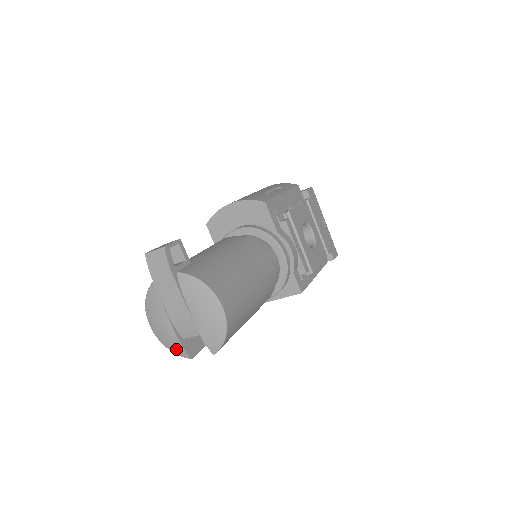
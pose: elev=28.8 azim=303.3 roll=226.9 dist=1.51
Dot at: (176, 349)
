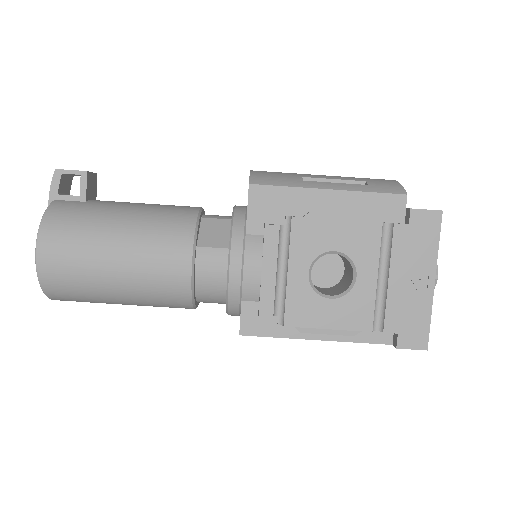
Dot at: occluded
